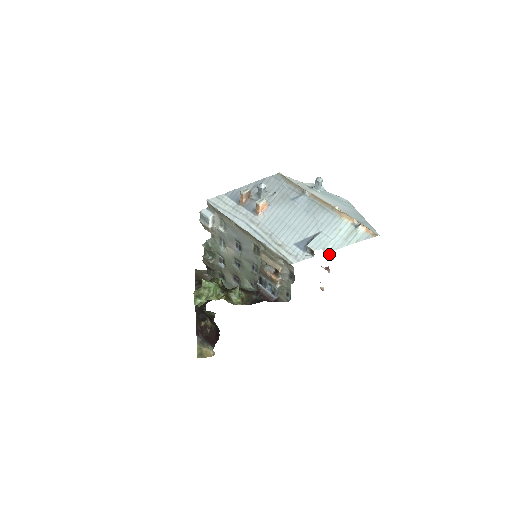
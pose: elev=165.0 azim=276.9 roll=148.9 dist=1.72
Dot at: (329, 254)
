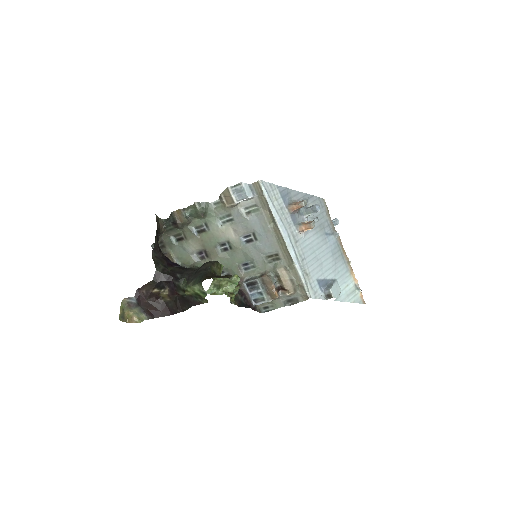
Dot at: occluded
